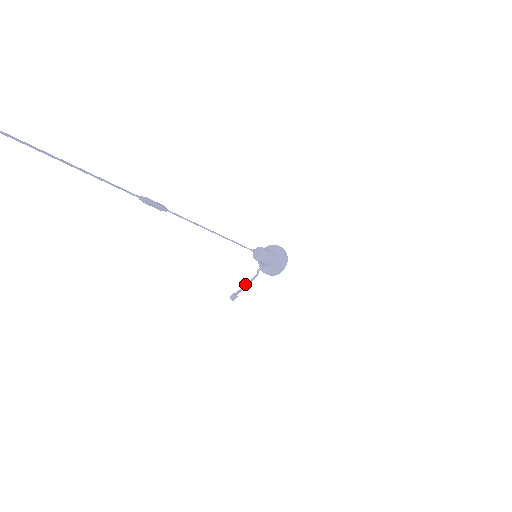
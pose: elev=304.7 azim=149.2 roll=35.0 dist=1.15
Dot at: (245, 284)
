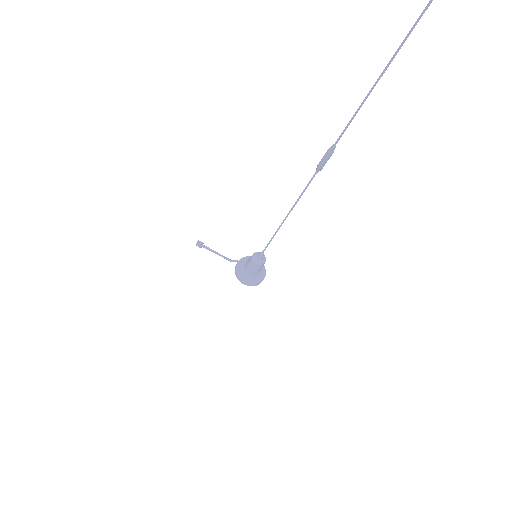
Dot at: occluded
